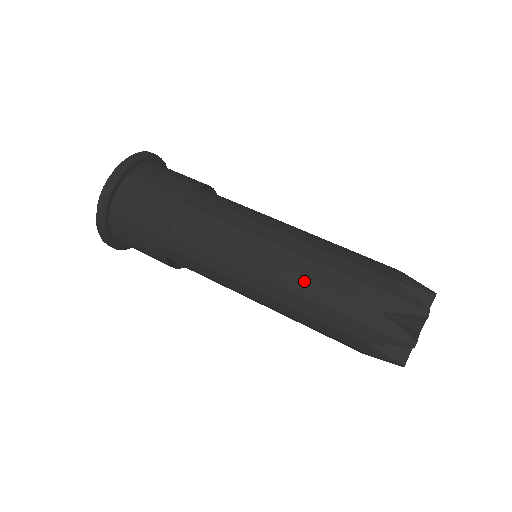
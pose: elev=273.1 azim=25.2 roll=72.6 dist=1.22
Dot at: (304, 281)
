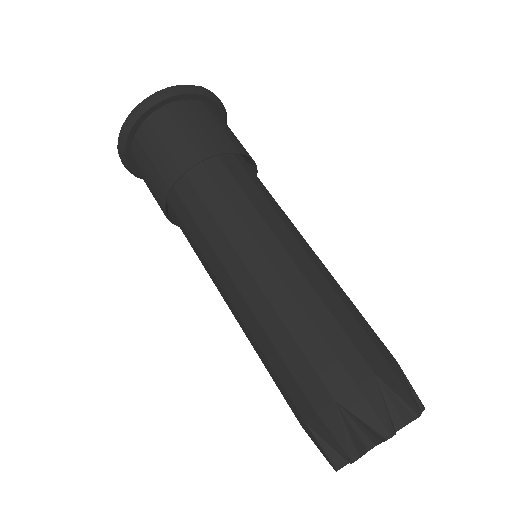
Dot at: (312, 292)
